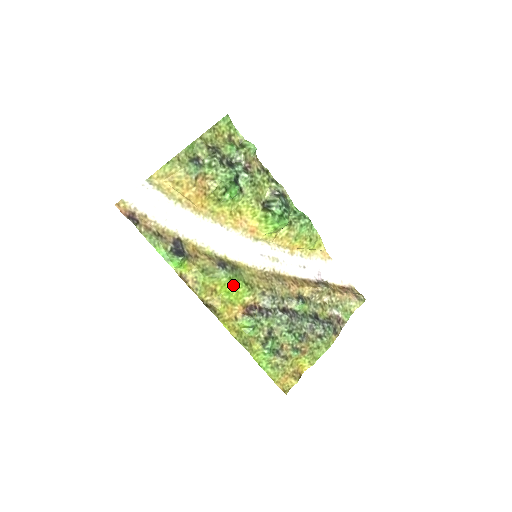
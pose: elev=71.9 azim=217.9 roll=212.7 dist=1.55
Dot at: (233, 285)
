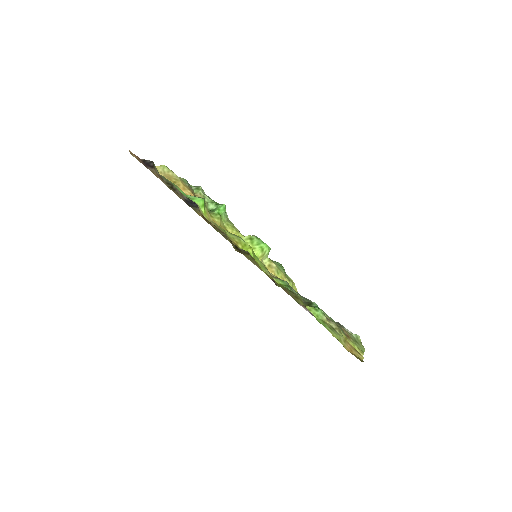
Dot at: (252, 251)
